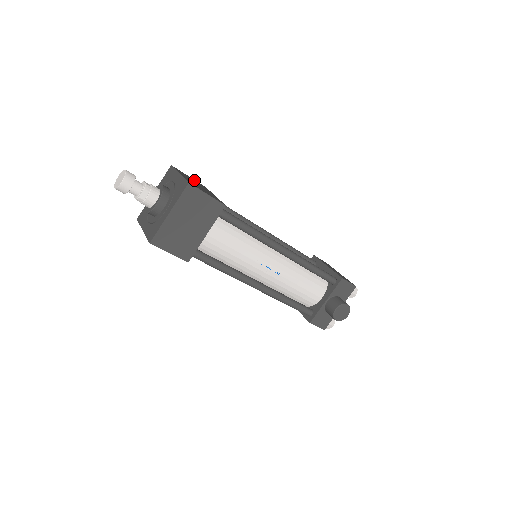
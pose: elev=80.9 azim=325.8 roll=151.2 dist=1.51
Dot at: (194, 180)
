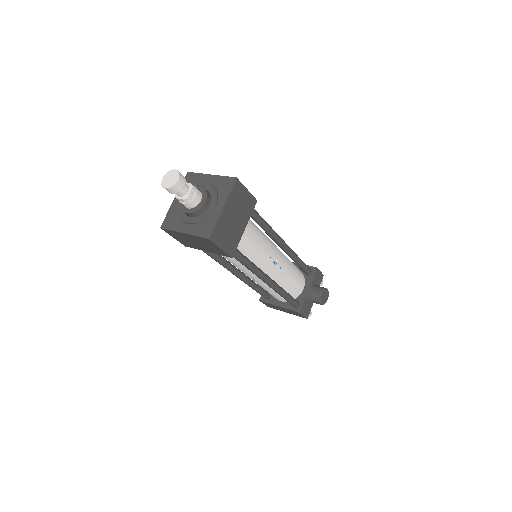
Dot at: occluded
